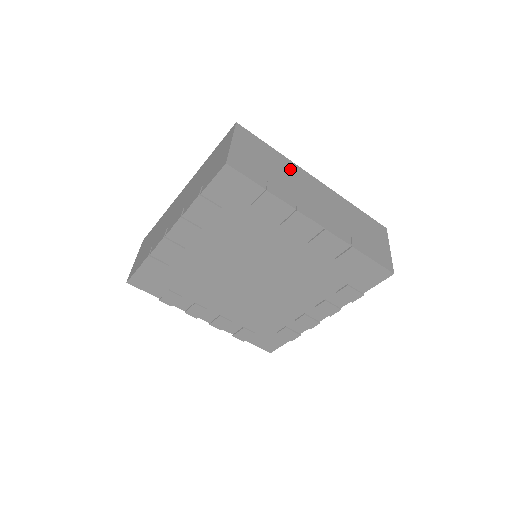
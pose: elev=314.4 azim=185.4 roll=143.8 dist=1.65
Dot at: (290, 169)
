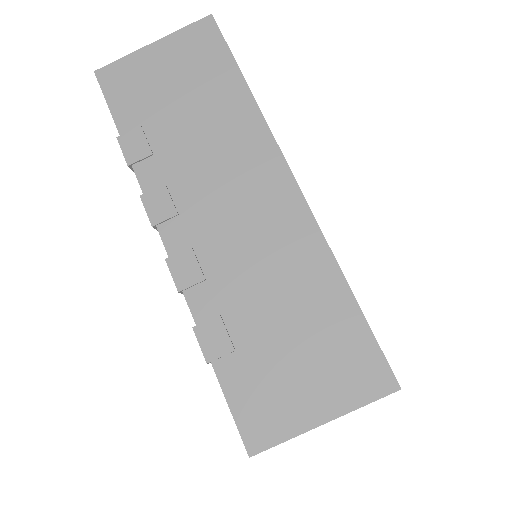
Dot at: occluded
